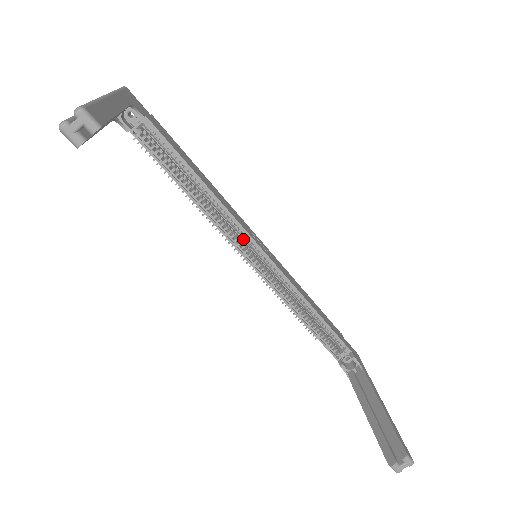
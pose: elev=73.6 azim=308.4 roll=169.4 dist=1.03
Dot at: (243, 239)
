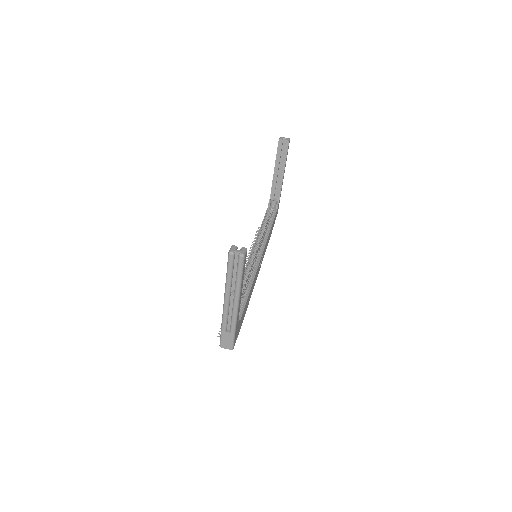
Dot at: (258, 252)
